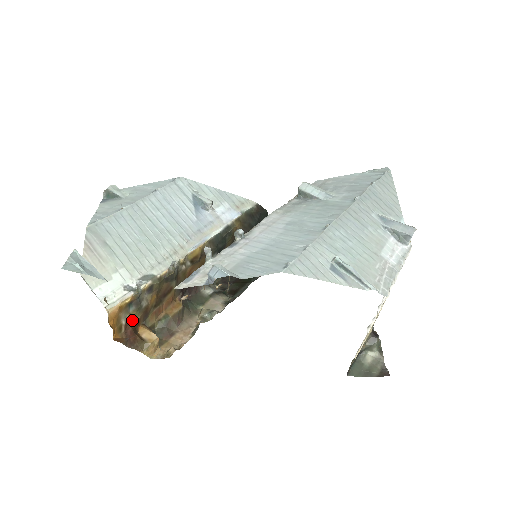
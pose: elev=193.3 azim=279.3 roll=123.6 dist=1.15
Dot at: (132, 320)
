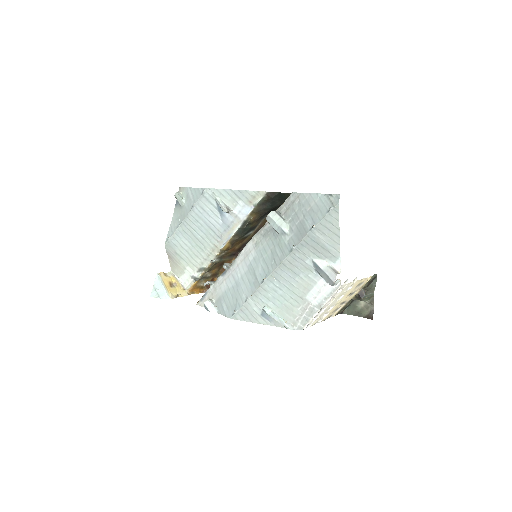
Dot at: occluded
